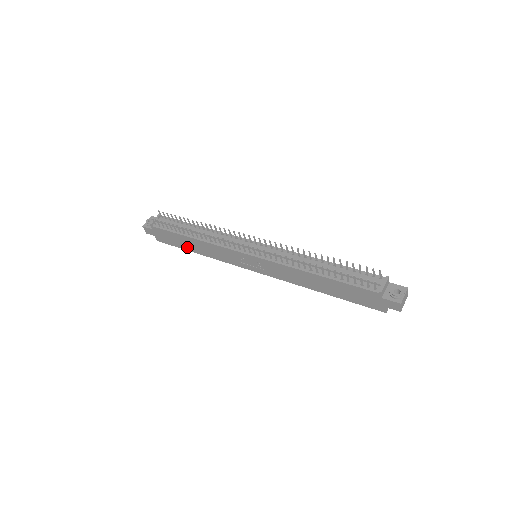
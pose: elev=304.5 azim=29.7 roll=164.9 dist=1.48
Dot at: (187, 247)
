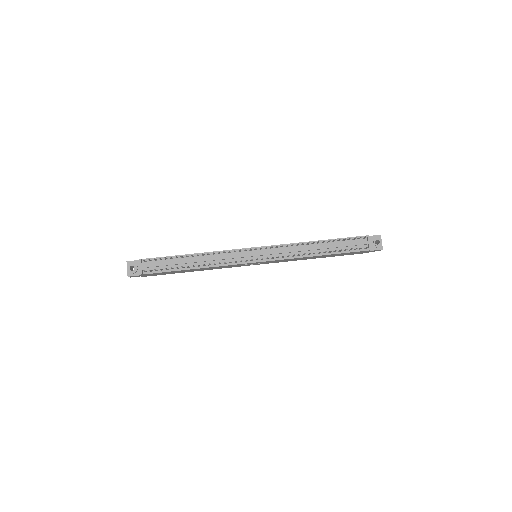
Dot at: (183, 272)
